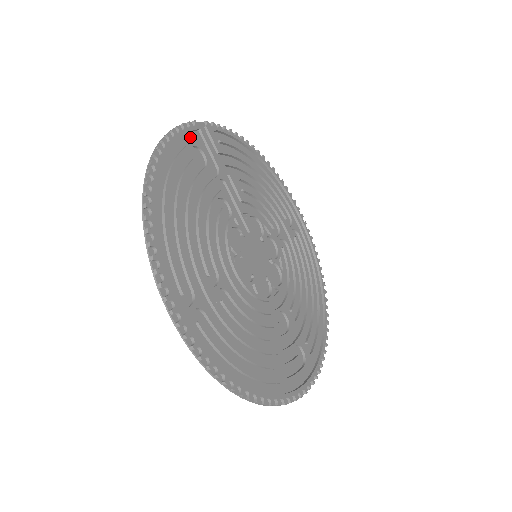
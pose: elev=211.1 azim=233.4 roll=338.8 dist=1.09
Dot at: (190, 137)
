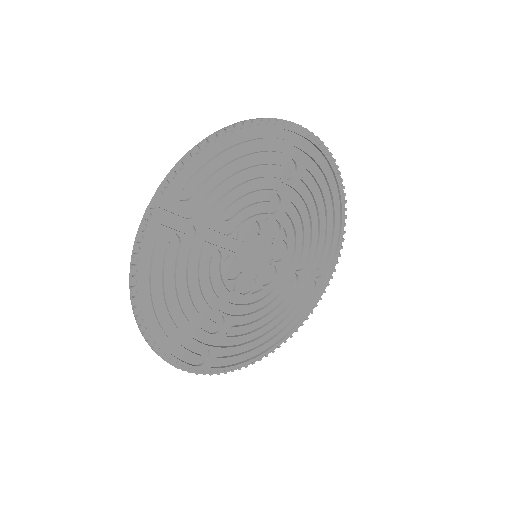
Dot at: (153, 231)
